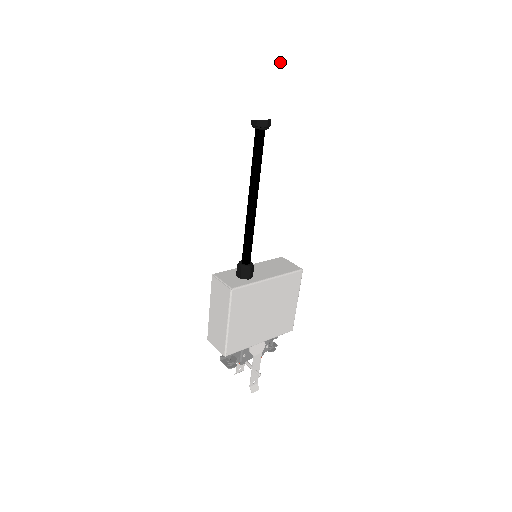
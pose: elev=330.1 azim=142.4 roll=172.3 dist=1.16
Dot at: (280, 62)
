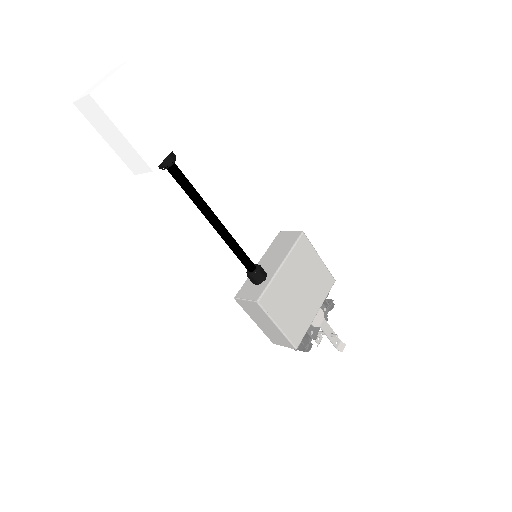
Dot at: (136, 103)
